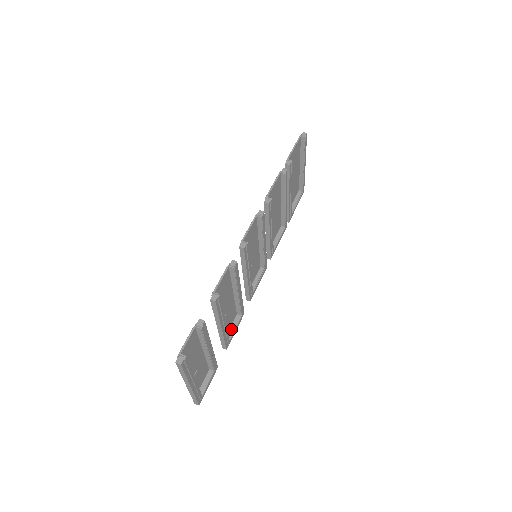
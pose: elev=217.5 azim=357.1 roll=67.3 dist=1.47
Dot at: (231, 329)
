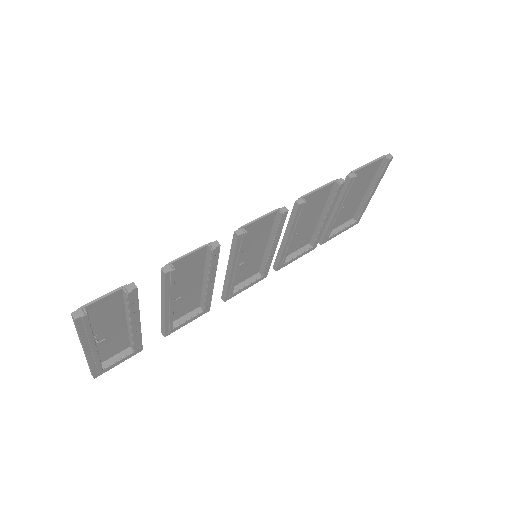
Dot at: (183, 318)
